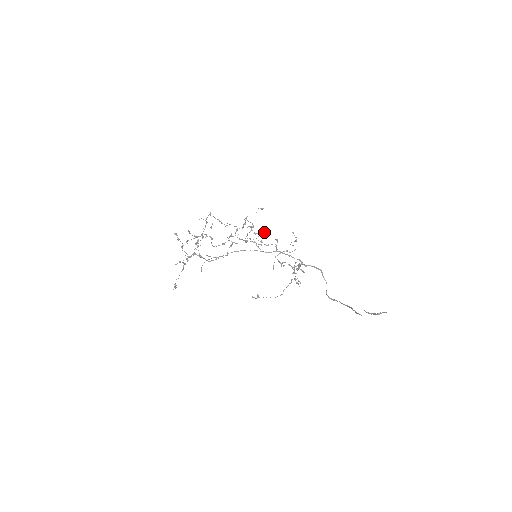
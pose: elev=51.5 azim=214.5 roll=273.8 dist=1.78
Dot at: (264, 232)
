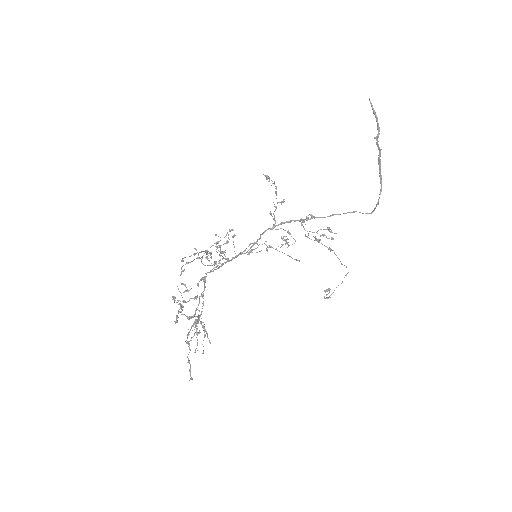
Dot at: (232, 236)
